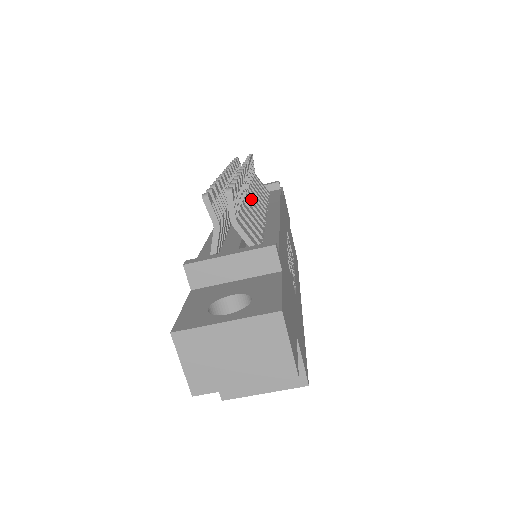
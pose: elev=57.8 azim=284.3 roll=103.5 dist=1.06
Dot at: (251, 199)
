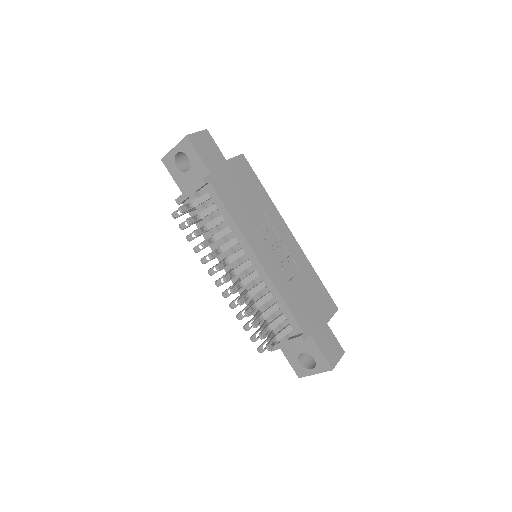
Dot at: occluded
